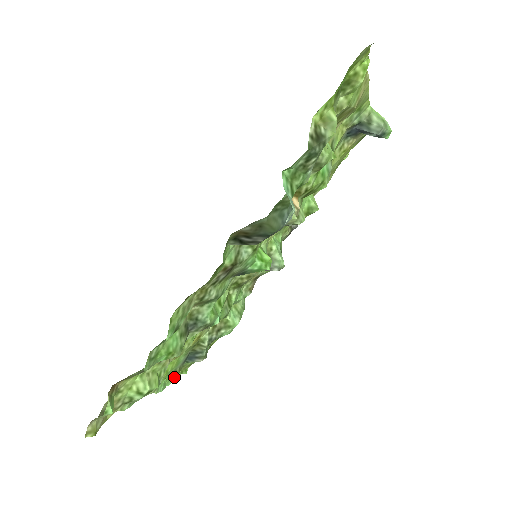
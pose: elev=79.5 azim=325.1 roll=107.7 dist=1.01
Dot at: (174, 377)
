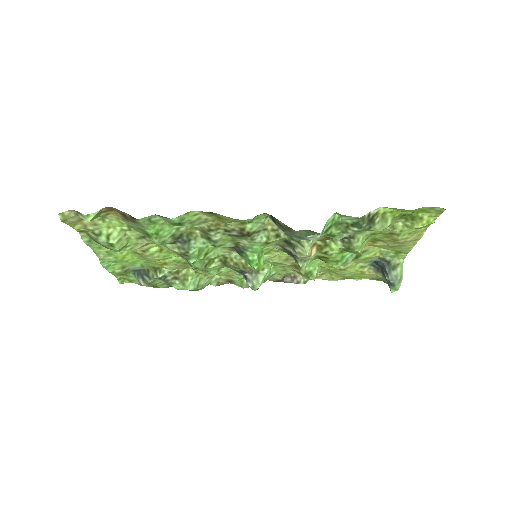
Dot at: (117, 271)
